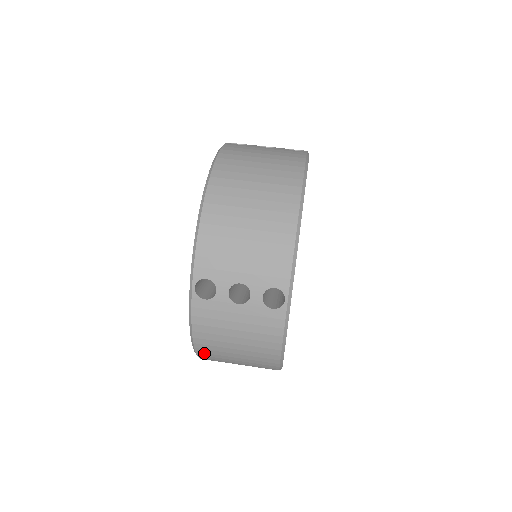
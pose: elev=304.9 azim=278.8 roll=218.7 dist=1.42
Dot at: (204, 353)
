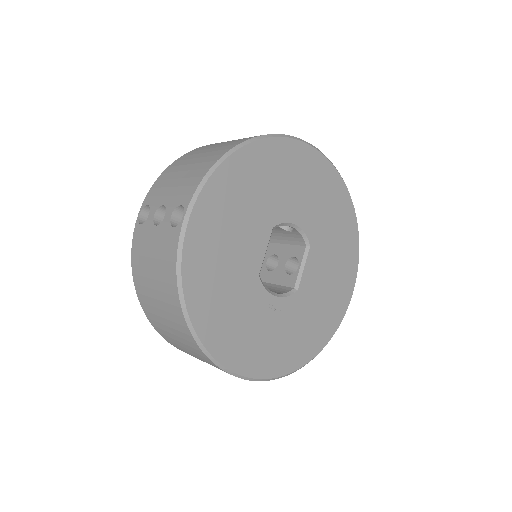
Dot at: (144, 304)
